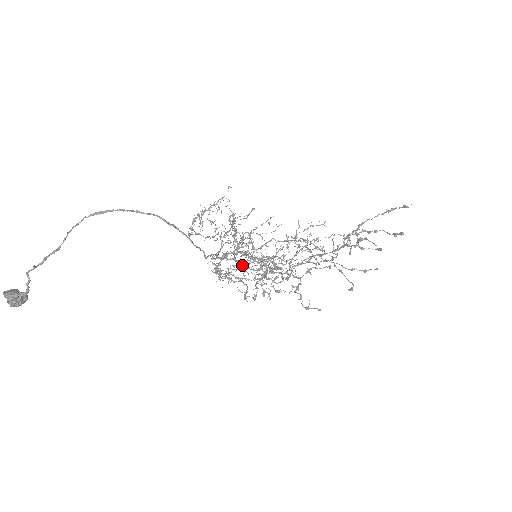
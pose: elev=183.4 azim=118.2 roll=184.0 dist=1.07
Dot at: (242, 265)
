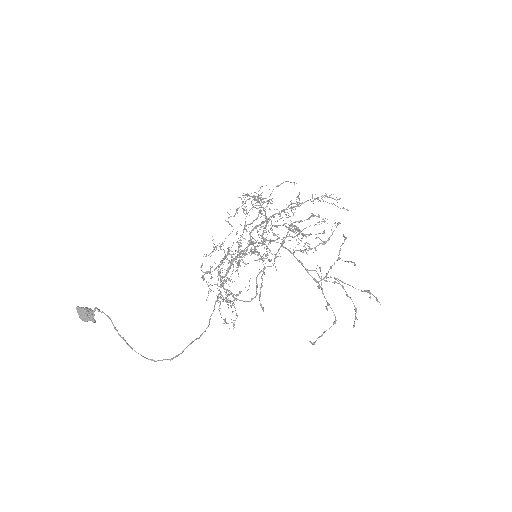
Dot at: (243, 261)
